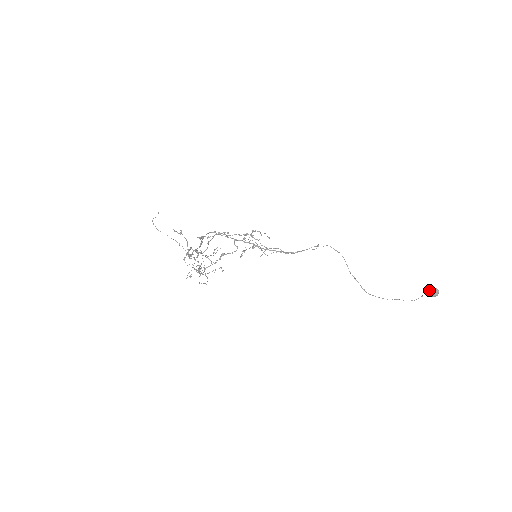
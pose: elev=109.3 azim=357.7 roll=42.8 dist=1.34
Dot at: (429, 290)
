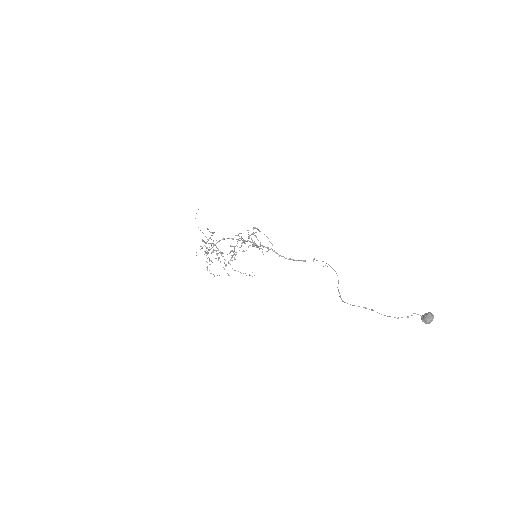
Dot at: (422, 315)
